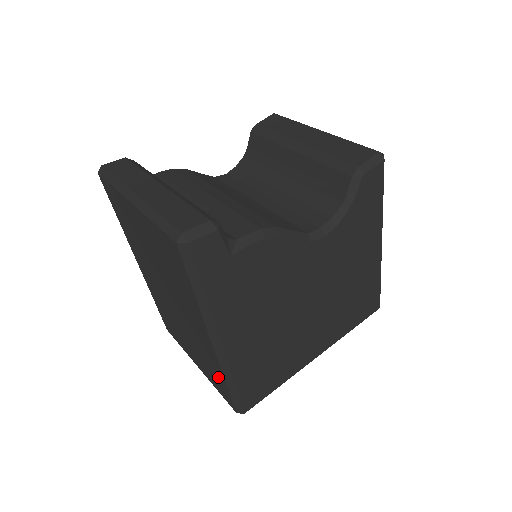
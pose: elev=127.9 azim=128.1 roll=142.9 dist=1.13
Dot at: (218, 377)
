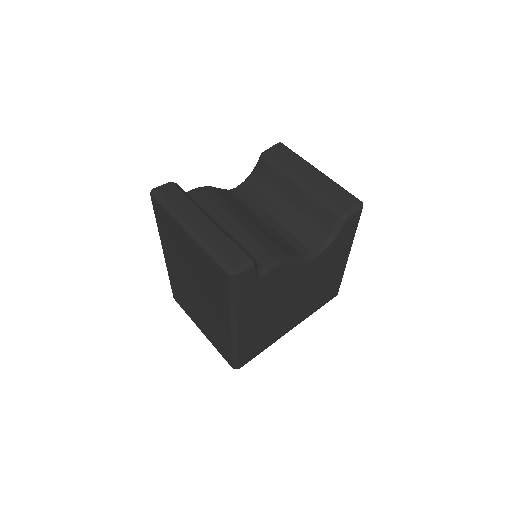
Dot at: (224, 345)
